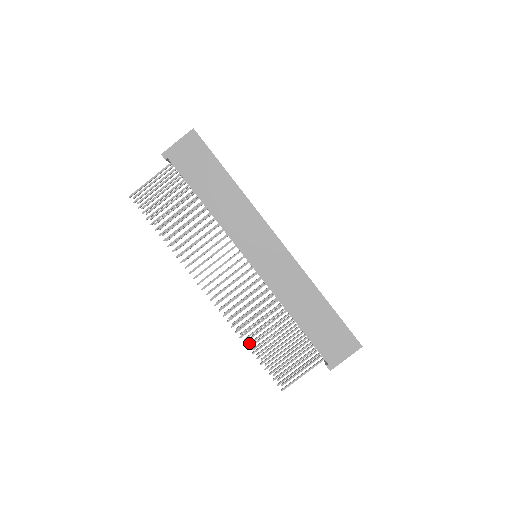
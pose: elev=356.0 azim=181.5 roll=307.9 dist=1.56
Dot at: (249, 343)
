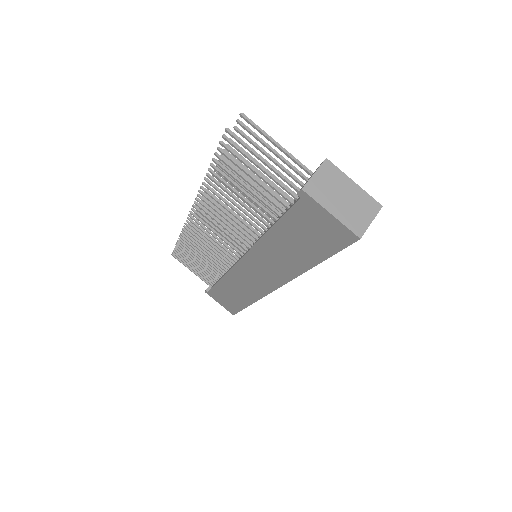
Dot at: occluded
